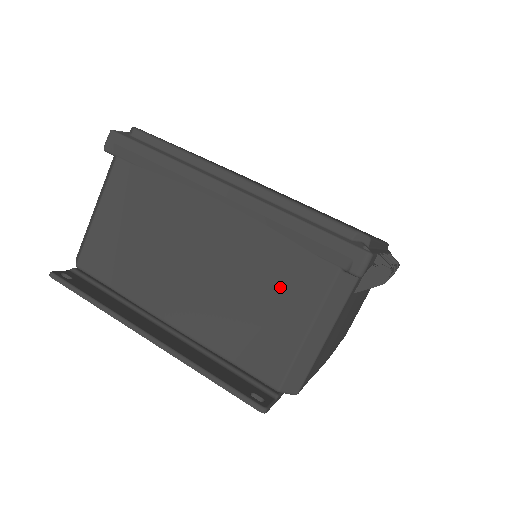
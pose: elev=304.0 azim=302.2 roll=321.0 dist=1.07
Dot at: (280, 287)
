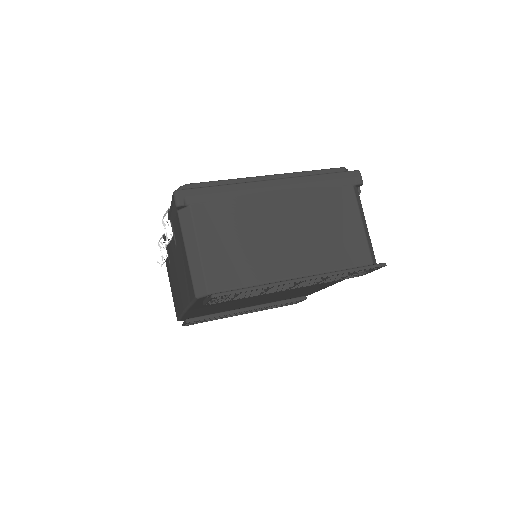
Dot at: (336, 212)
